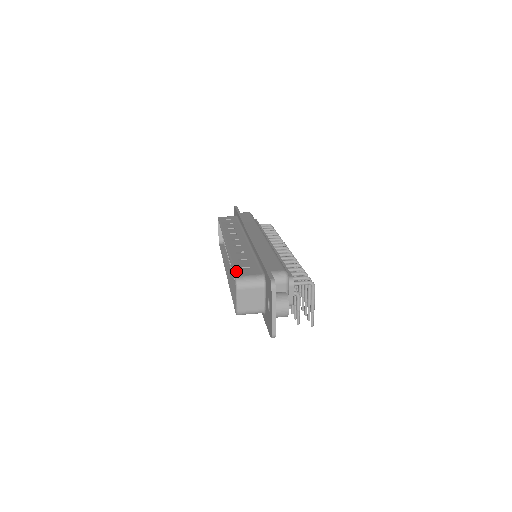
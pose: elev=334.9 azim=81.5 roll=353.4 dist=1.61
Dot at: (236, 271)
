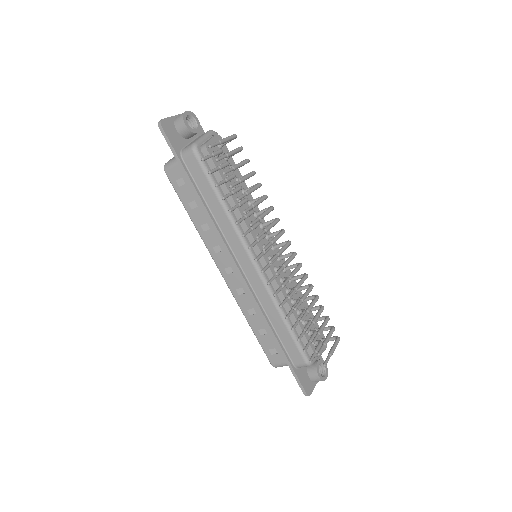
Dot at: occluded
